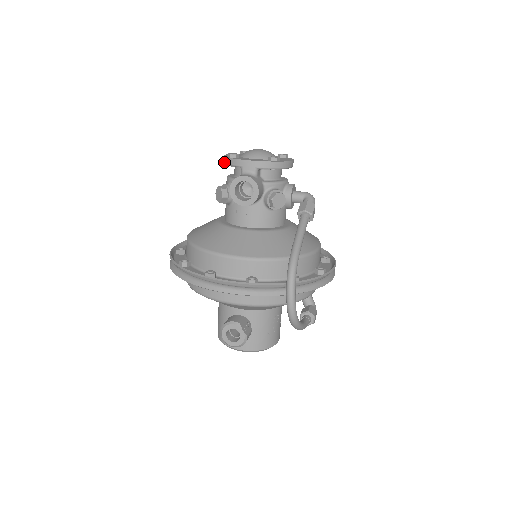
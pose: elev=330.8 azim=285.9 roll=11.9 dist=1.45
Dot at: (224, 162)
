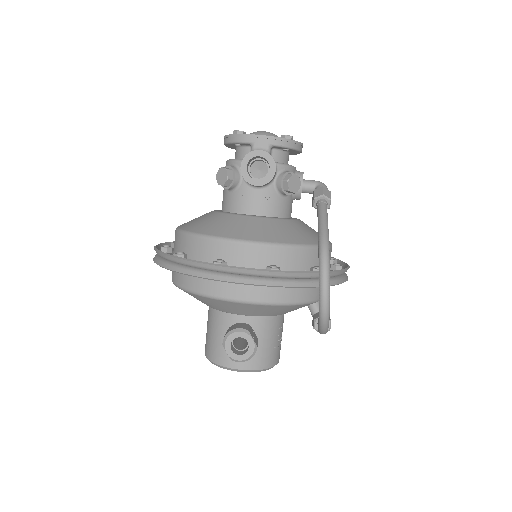
Dot at: (227, 142)
